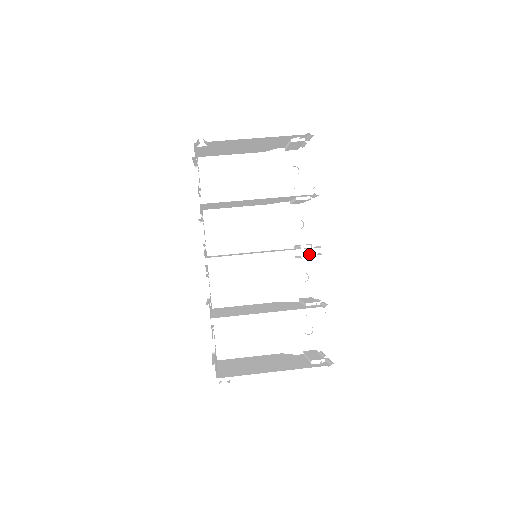
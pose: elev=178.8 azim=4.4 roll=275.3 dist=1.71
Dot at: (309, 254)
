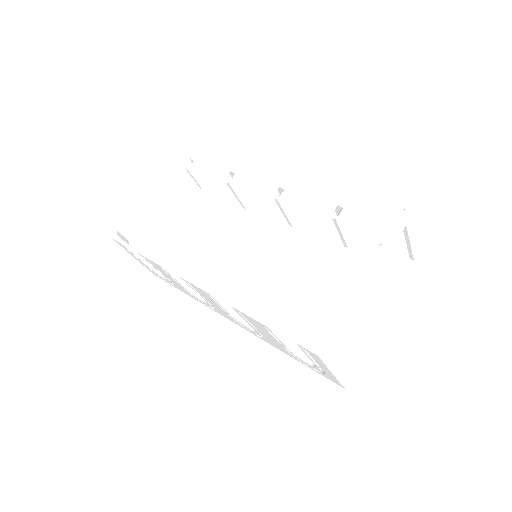
Dot at: (271, 184)
